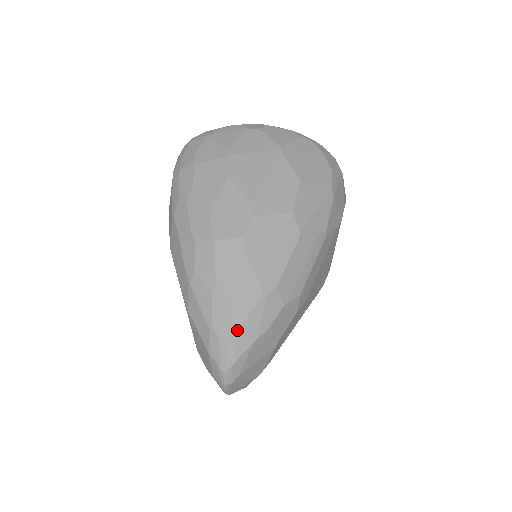
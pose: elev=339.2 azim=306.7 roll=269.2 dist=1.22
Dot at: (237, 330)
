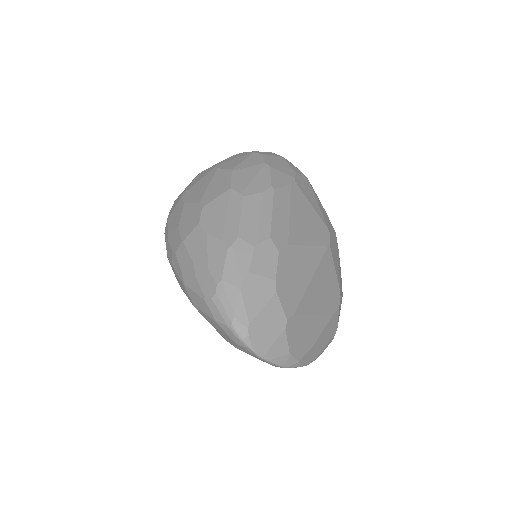
Dot at: (220, 283)
